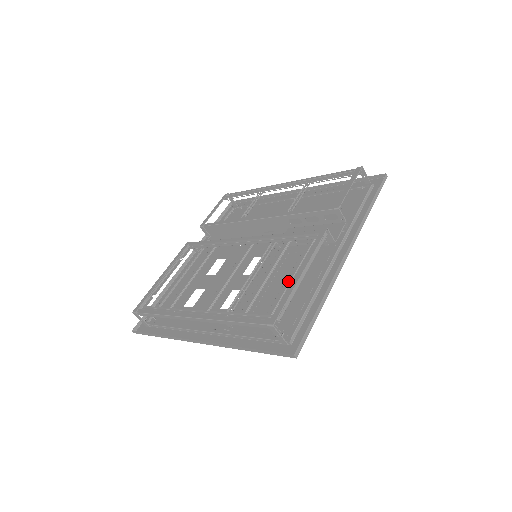
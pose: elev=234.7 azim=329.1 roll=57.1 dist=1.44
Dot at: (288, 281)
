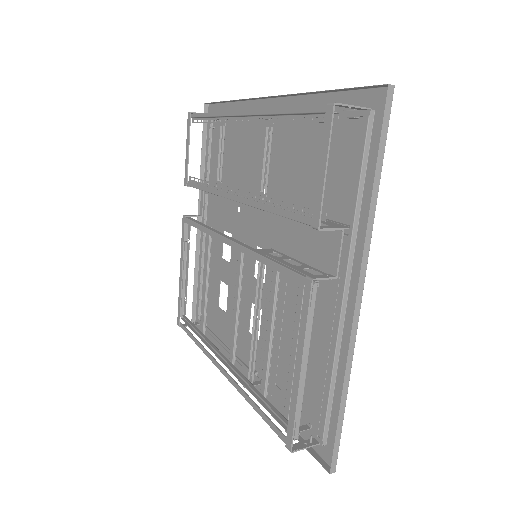
Dot at: (292, 363)
